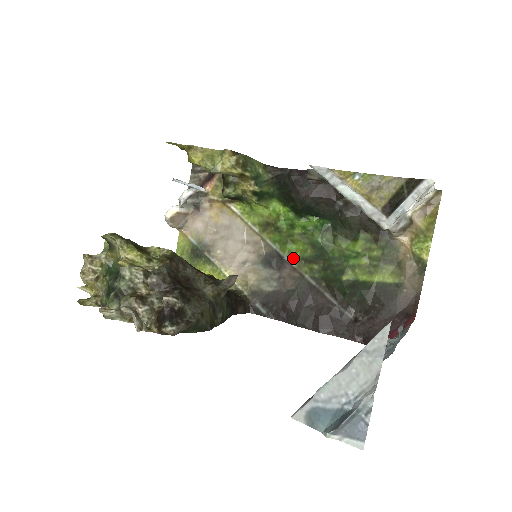
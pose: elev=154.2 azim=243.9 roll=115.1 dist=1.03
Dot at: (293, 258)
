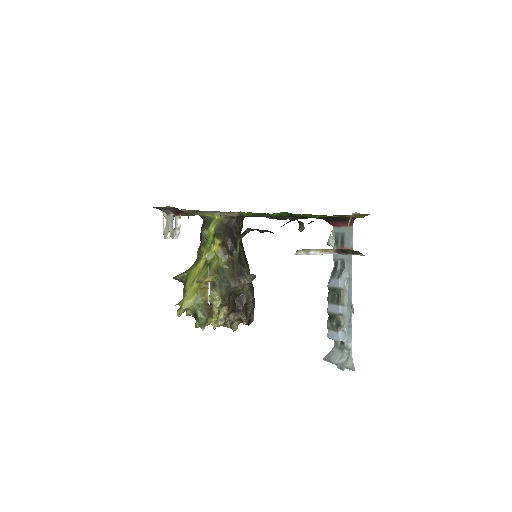
Dot at: occluded
